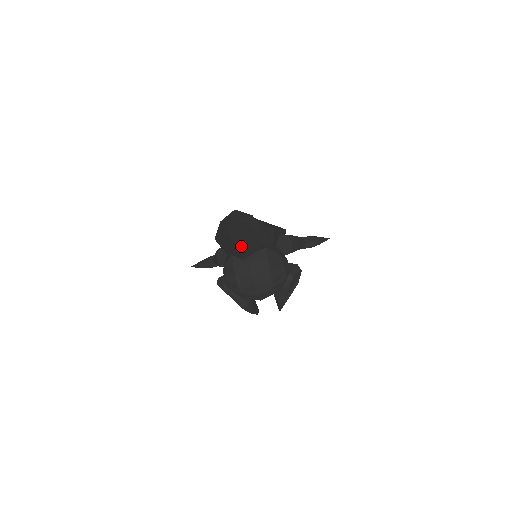
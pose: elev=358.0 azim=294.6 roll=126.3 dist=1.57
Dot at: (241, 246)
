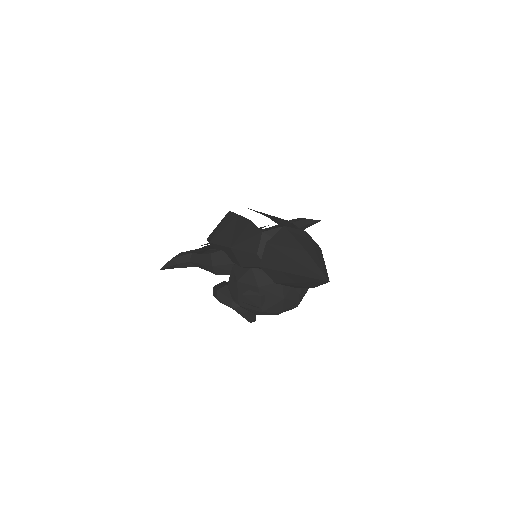
Dot at: occluded
